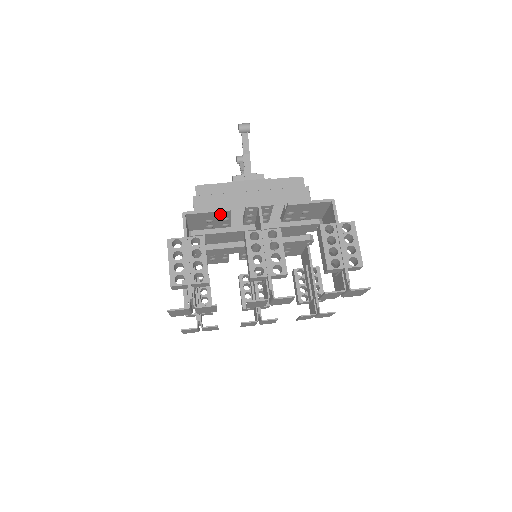
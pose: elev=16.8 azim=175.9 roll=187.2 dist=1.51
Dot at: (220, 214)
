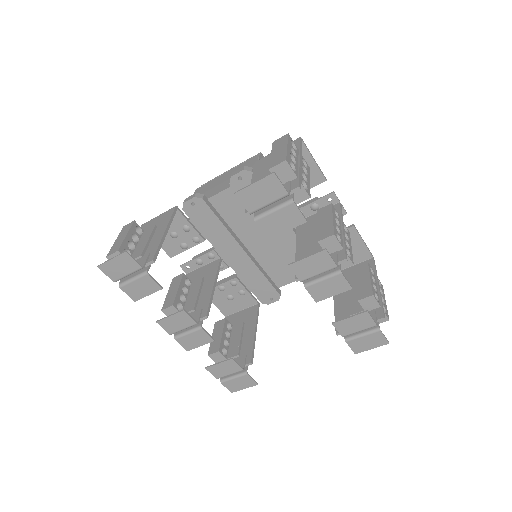
Dot at: (313, 175)
